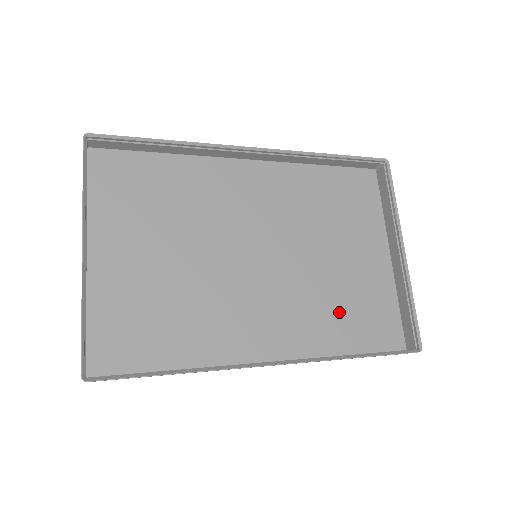
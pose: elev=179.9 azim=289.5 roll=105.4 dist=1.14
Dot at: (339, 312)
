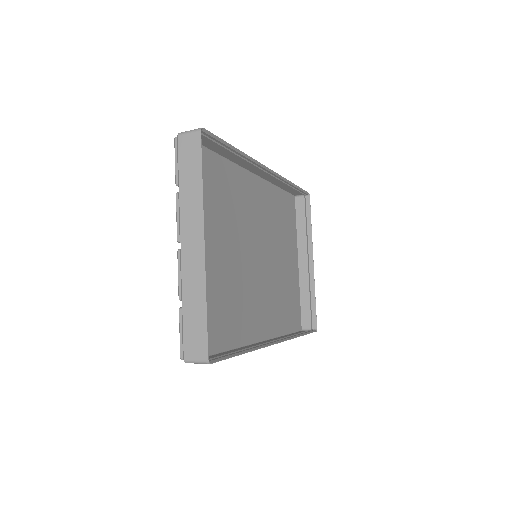
Dot at: (283, 302)
